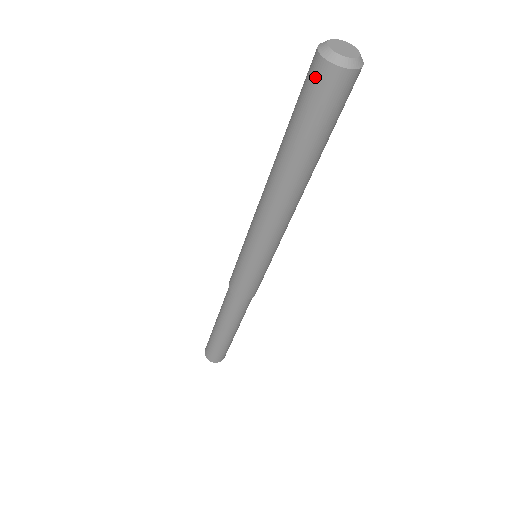
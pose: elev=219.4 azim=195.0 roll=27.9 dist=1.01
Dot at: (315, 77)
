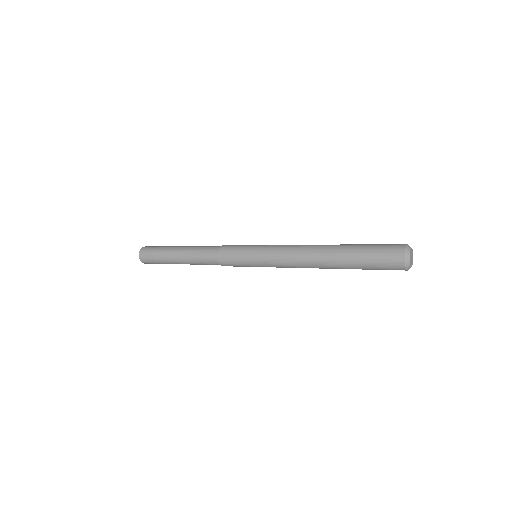
Dot at: (394, 268)
